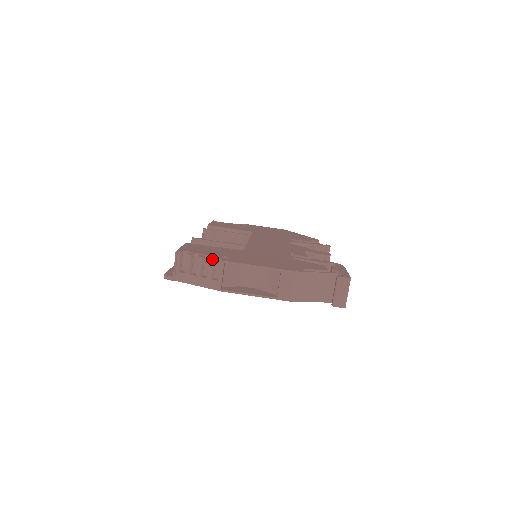
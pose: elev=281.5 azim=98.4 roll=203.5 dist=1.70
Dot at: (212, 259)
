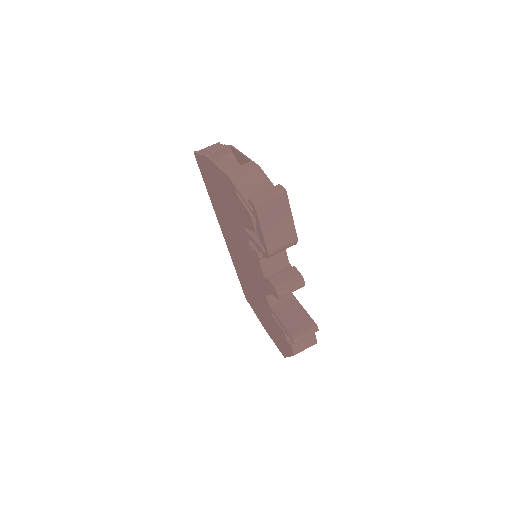
Dot at: (228, 145)
